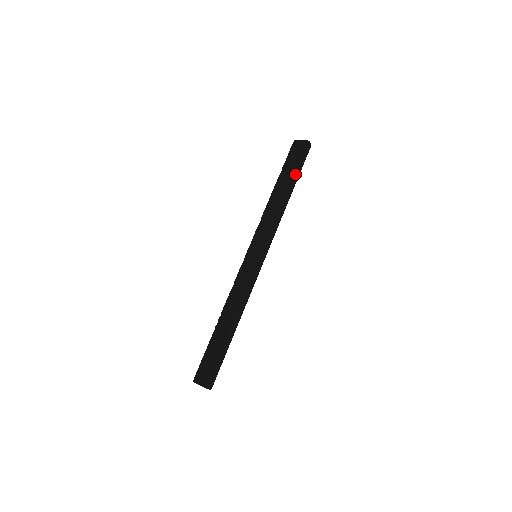
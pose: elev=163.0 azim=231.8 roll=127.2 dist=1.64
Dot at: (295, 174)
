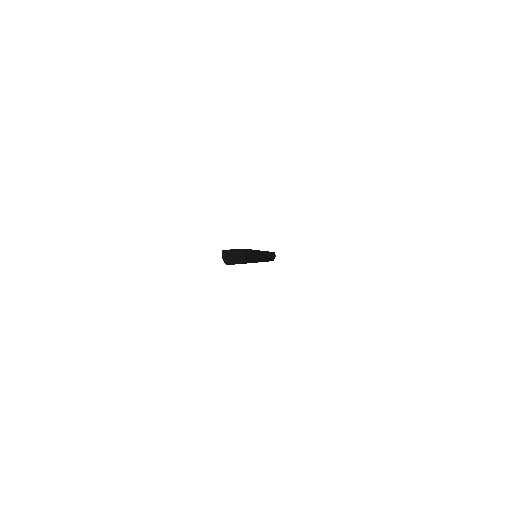
Dot at: (272, 253)
